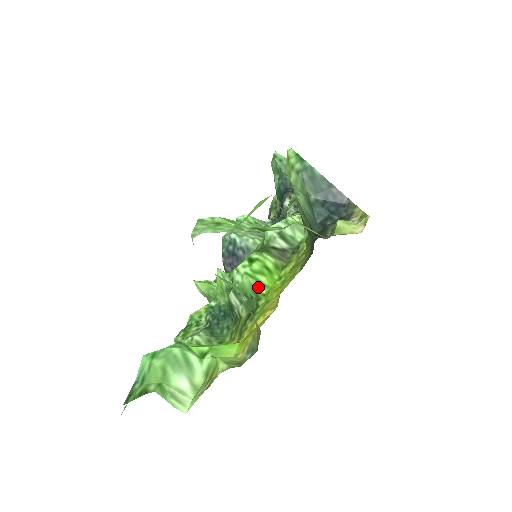
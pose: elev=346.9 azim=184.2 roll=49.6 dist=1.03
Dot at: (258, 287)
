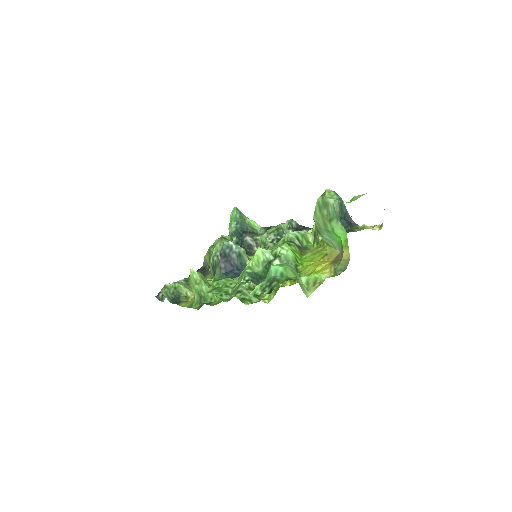
Dot at: (297, 259)
